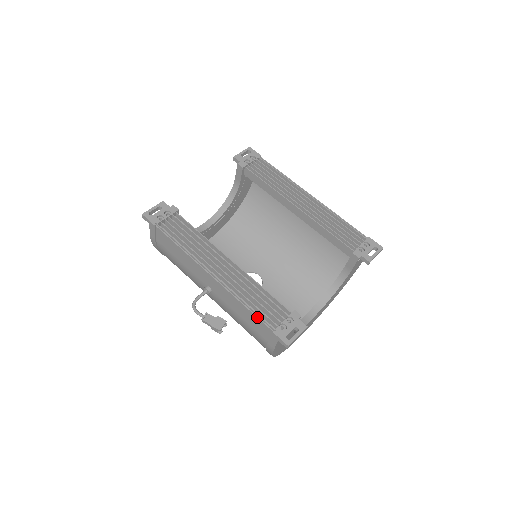
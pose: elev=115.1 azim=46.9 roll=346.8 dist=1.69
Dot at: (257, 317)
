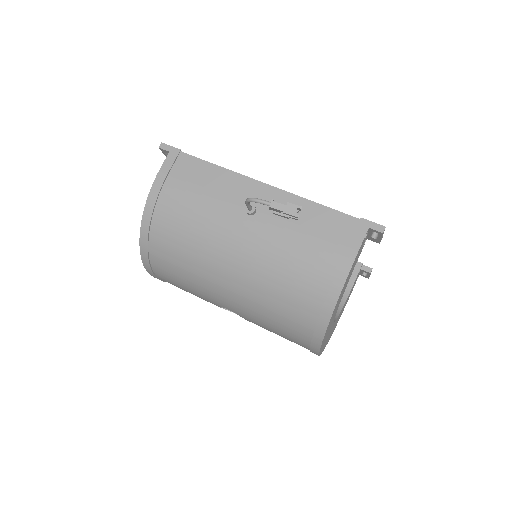
Dot at: (336, 210)
